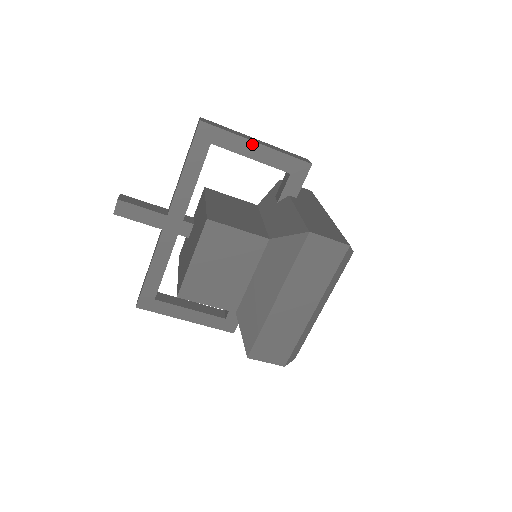
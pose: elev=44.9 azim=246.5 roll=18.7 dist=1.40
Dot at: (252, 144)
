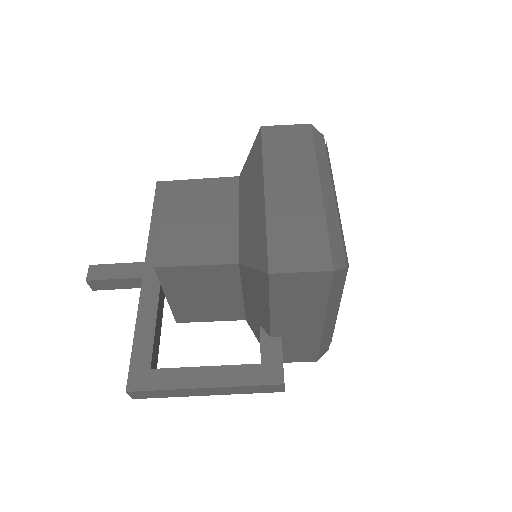
Dot at: occluded
